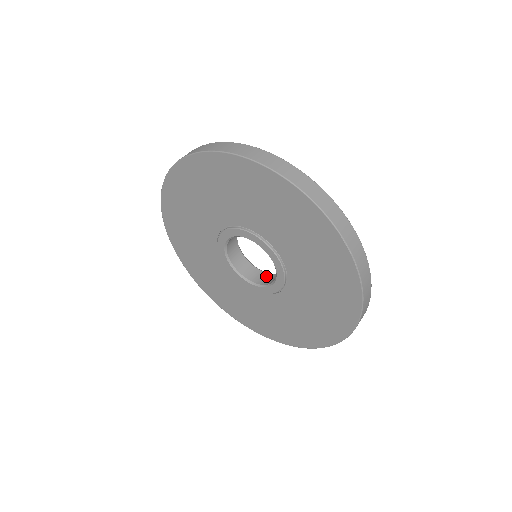
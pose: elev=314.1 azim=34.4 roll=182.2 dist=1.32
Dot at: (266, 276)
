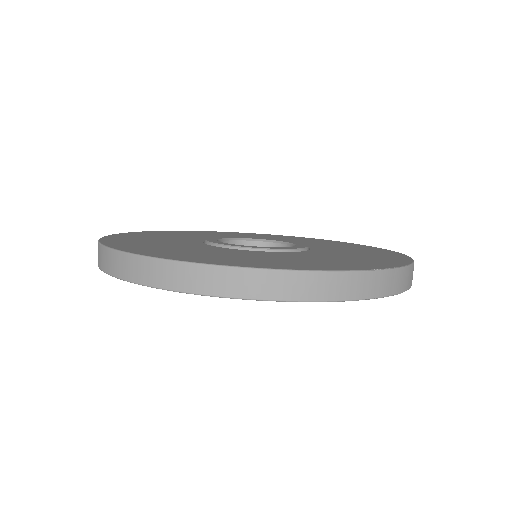
Dot at: occluded
